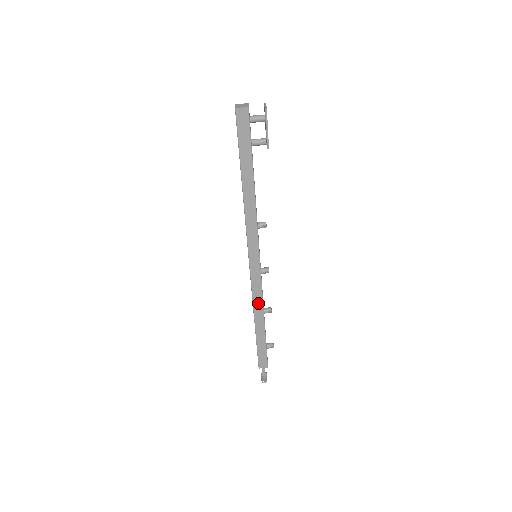
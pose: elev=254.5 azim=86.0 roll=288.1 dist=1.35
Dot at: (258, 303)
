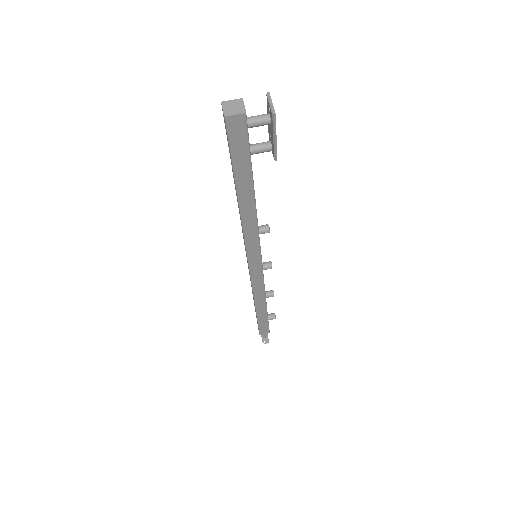
Dot at: (259, 294)
